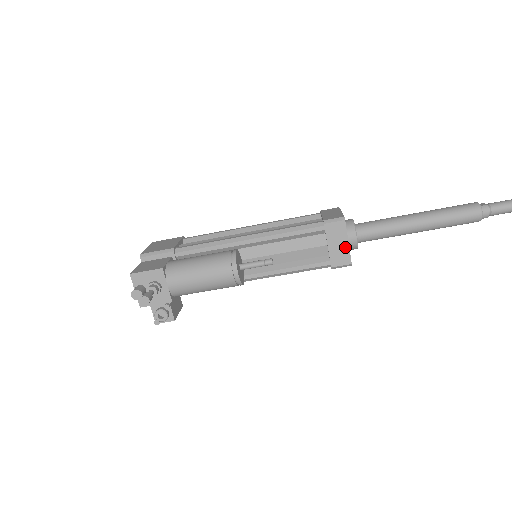
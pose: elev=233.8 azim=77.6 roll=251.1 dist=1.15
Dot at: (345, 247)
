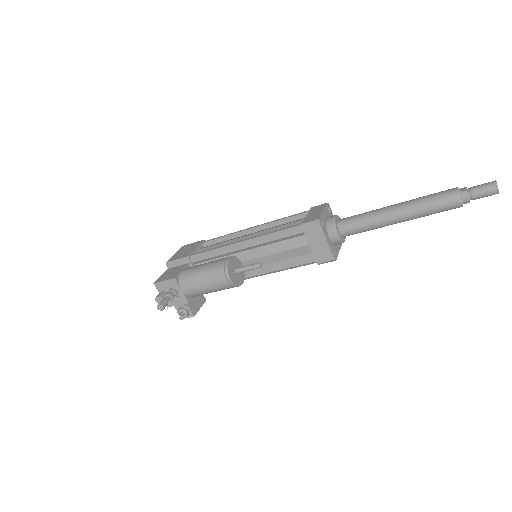
Dot at: (325, 246)
